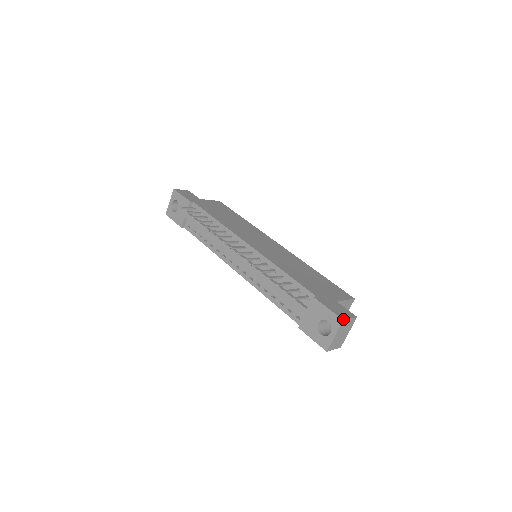
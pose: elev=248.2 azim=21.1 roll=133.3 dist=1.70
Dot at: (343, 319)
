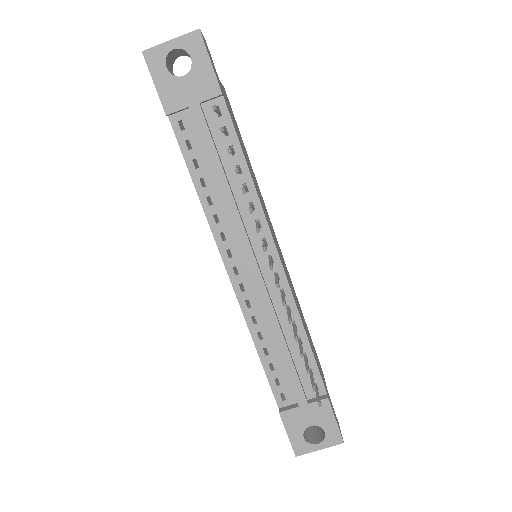
Dot at: occluded
